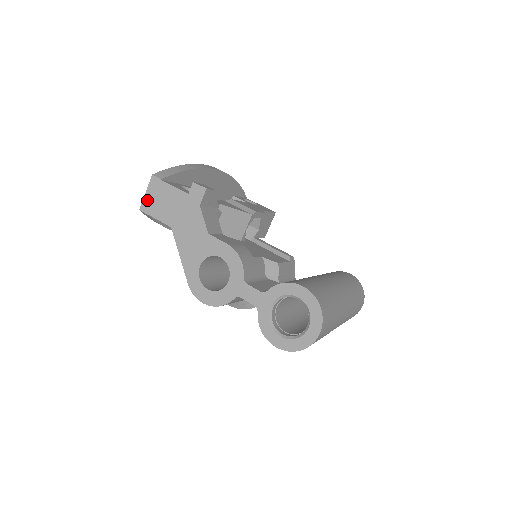
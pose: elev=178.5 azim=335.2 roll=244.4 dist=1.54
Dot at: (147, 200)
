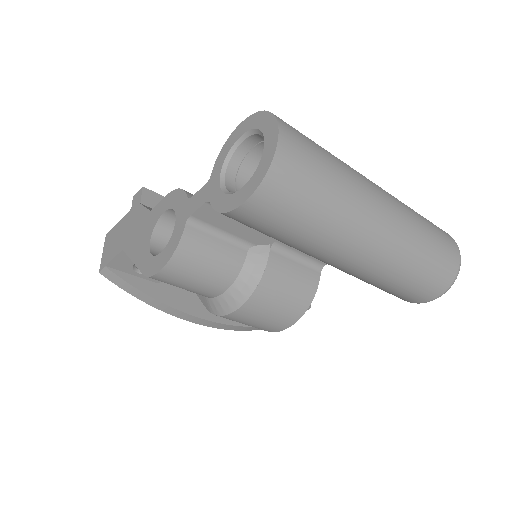
Dot at: (104, 257)
